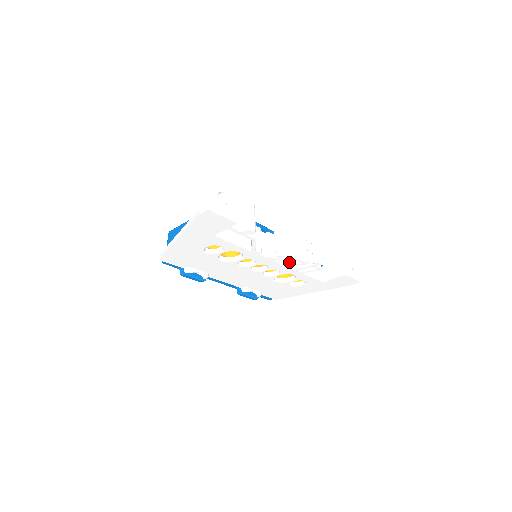
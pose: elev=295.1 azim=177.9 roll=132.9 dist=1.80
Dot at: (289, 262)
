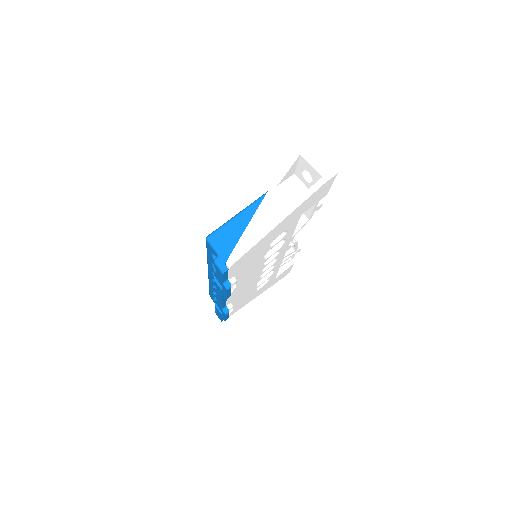
Dot at: (285, 253)
